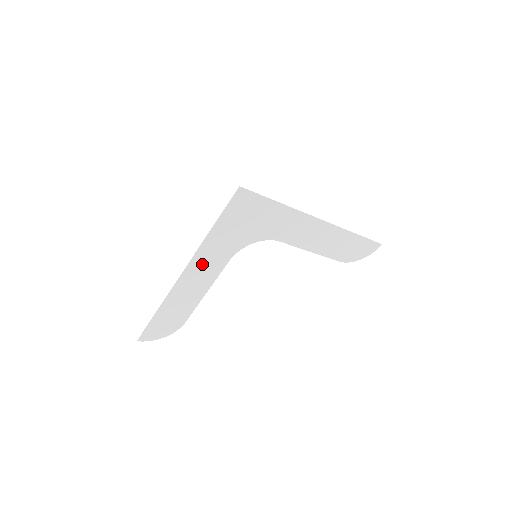
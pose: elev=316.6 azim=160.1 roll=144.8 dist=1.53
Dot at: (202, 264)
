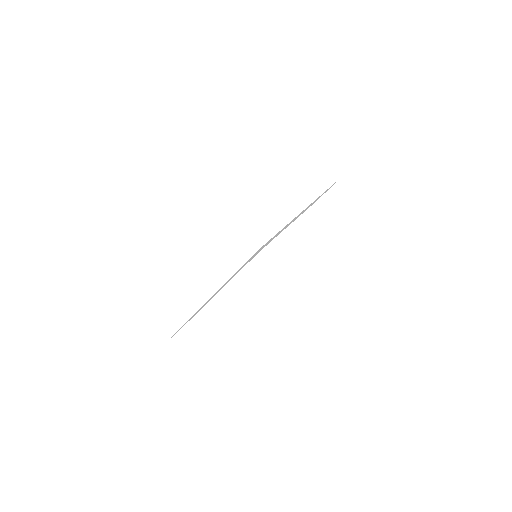
Dot at: occluded
